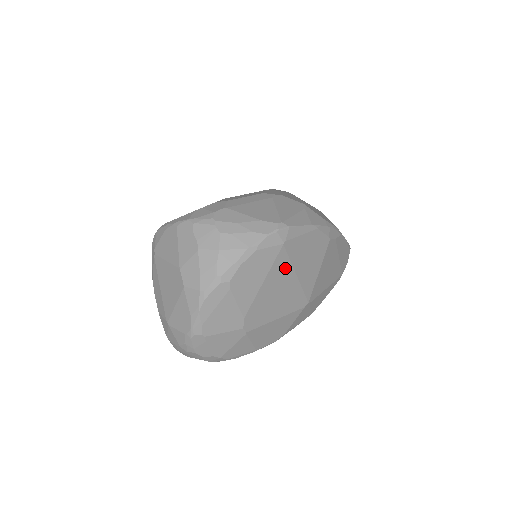
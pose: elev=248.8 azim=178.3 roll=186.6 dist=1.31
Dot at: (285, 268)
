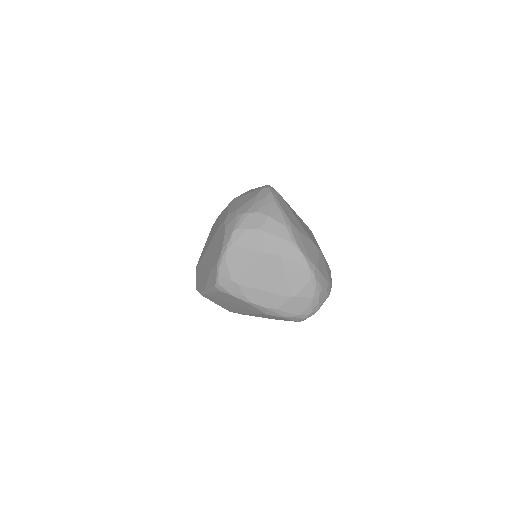
Dot at: occluded
